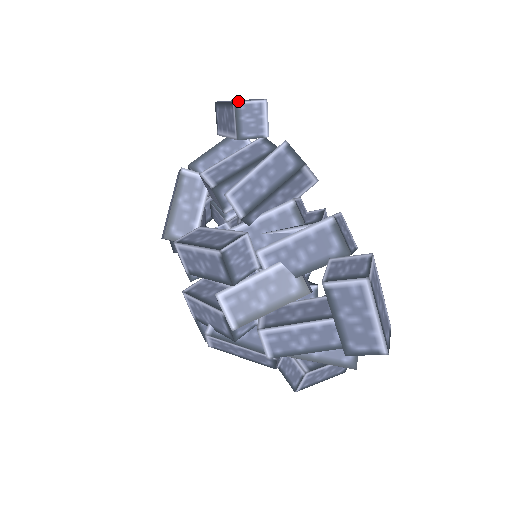
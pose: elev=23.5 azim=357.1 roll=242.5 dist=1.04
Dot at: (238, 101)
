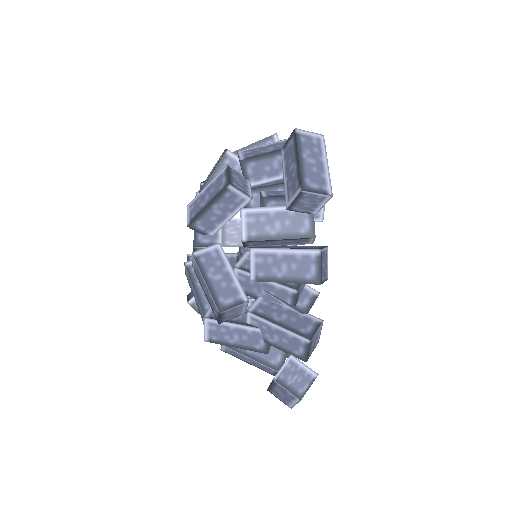
Dot at: (305, 190)
